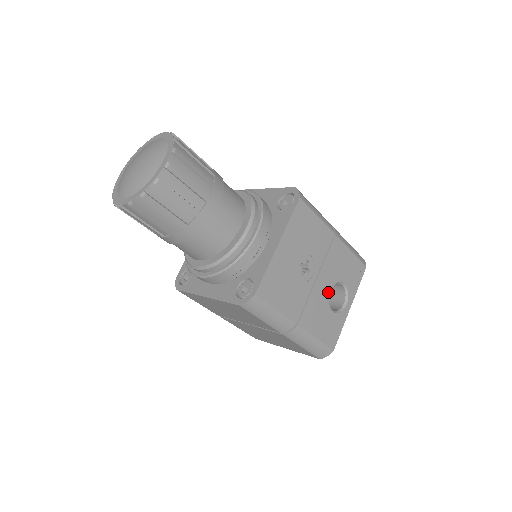
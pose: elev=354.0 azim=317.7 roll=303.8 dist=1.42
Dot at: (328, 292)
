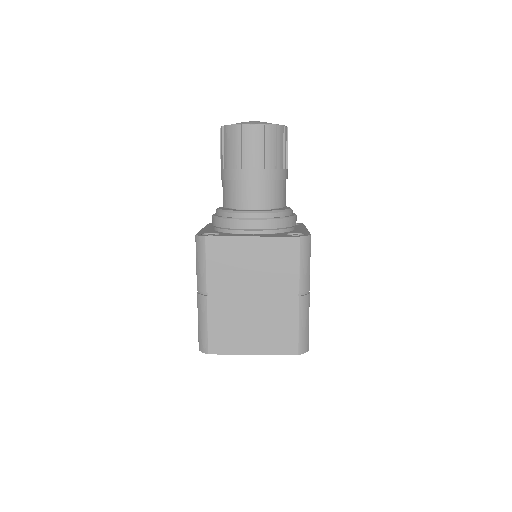
Dot at: occluded
